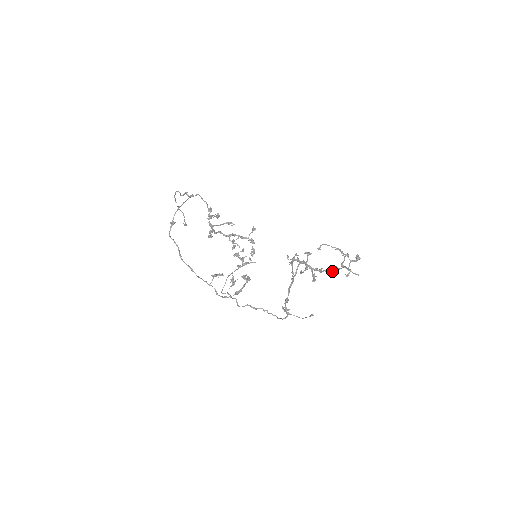
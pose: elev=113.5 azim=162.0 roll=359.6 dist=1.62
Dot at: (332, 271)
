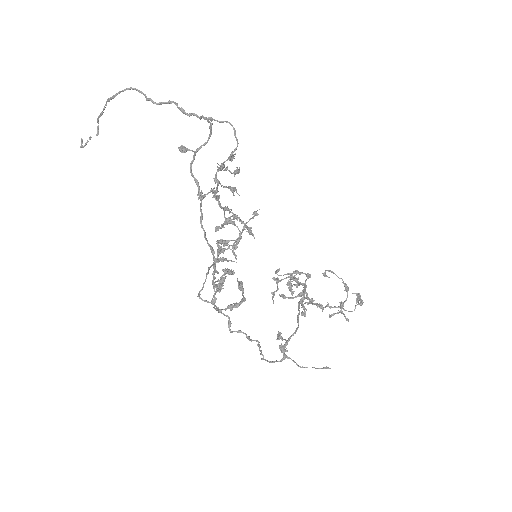
Dot at: (324, 307)
